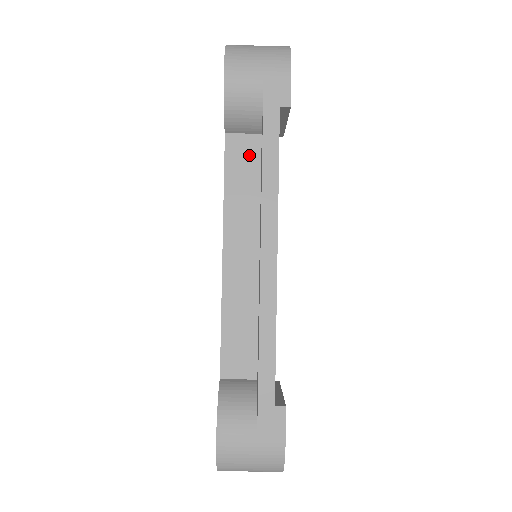
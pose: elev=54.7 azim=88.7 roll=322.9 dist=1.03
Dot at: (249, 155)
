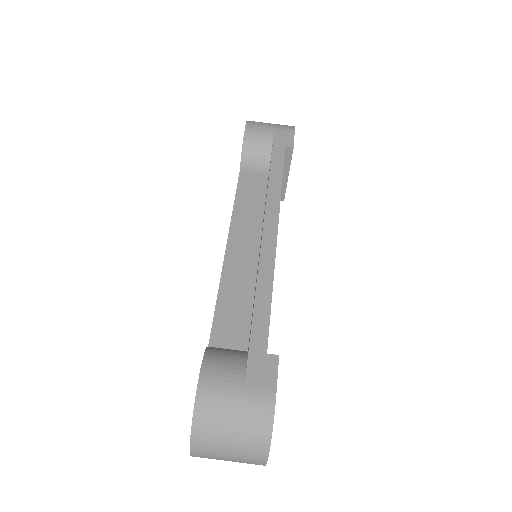
Dot at: (257, 185)
